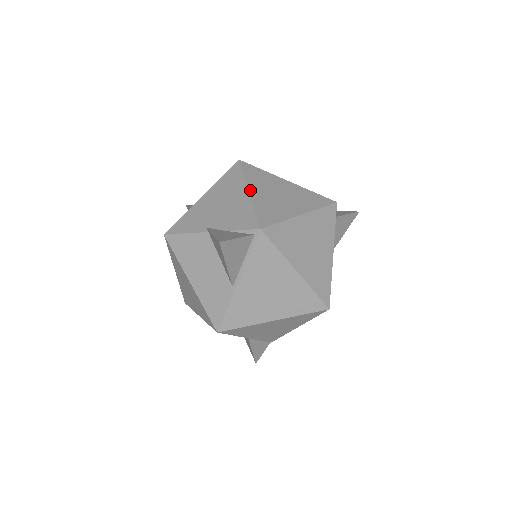
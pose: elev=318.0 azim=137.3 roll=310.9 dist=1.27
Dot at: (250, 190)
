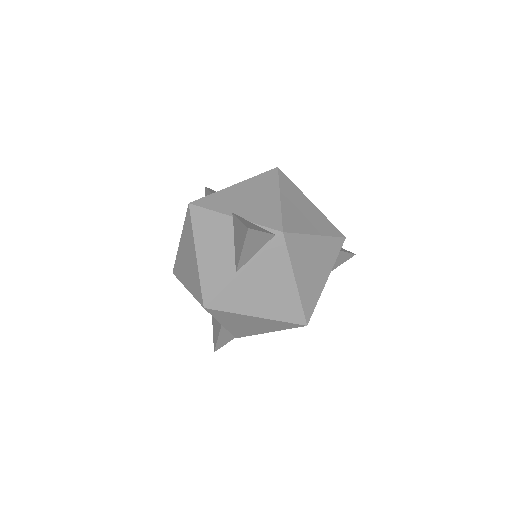
Dot at: (281, 196)
